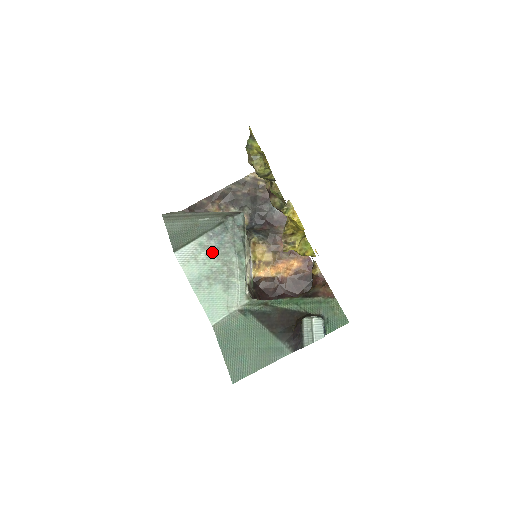
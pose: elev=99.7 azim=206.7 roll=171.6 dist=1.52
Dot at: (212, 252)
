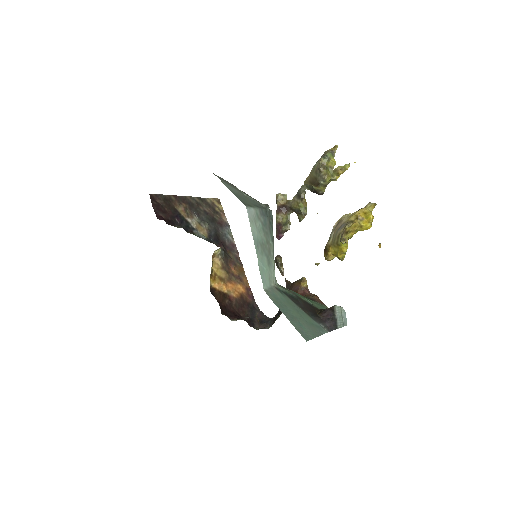
Dot at: (262, 226)
